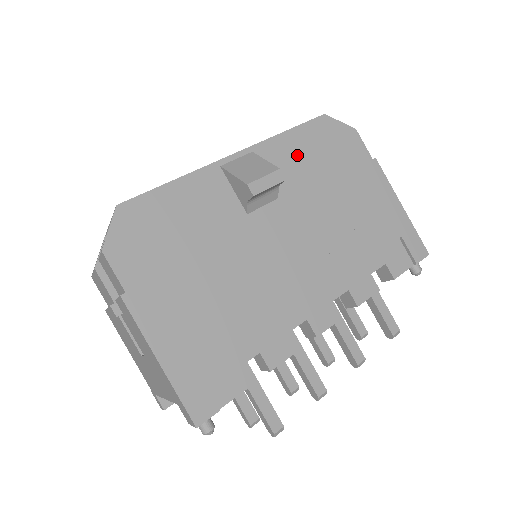
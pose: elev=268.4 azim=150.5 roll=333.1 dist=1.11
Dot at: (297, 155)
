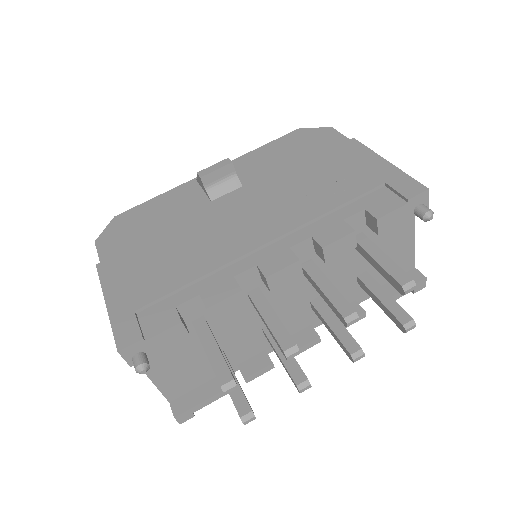
Dot at: (267, 158)
